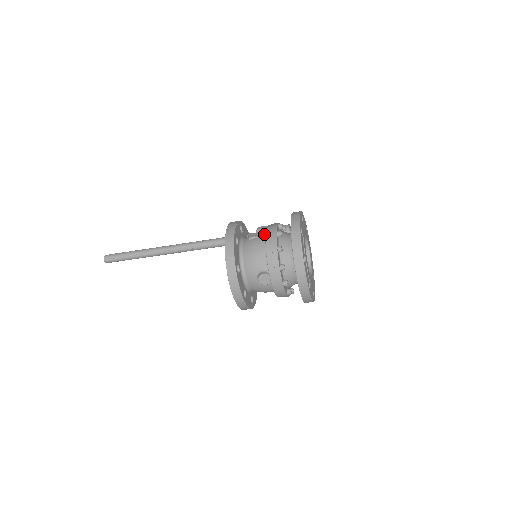
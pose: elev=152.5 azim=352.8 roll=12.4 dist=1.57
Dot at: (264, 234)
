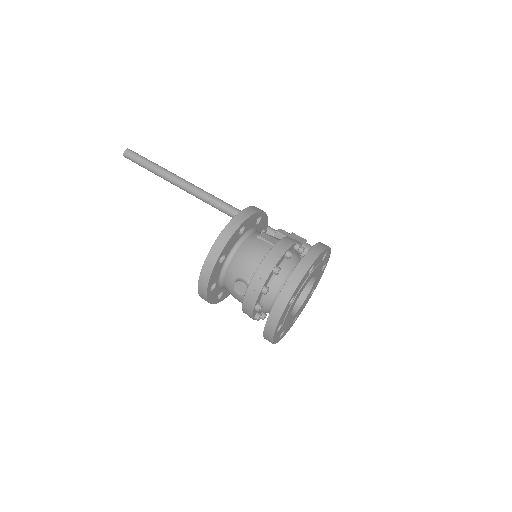
Dot at: (275, 243)
